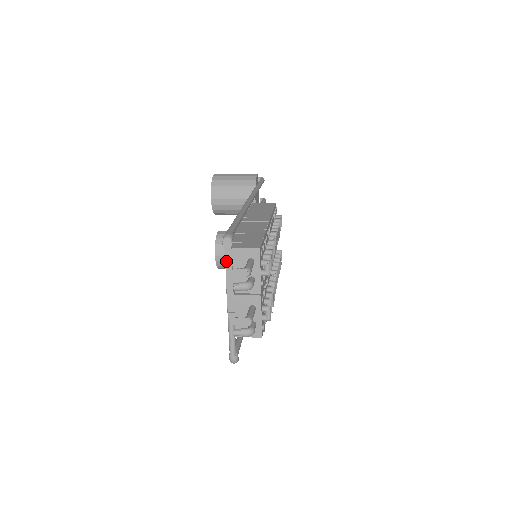
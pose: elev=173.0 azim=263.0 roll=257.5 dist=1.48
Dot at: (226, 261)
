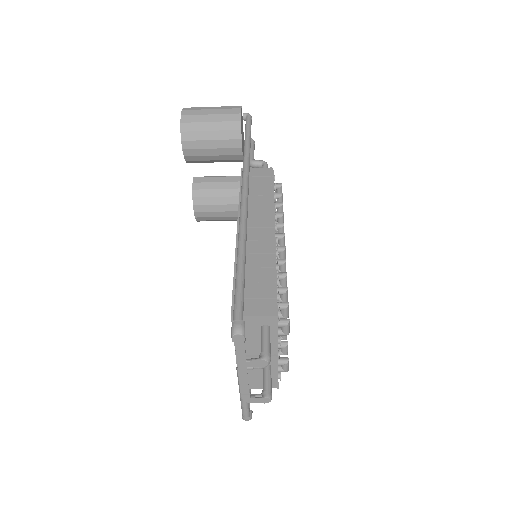
Dot at: (237, 354)
